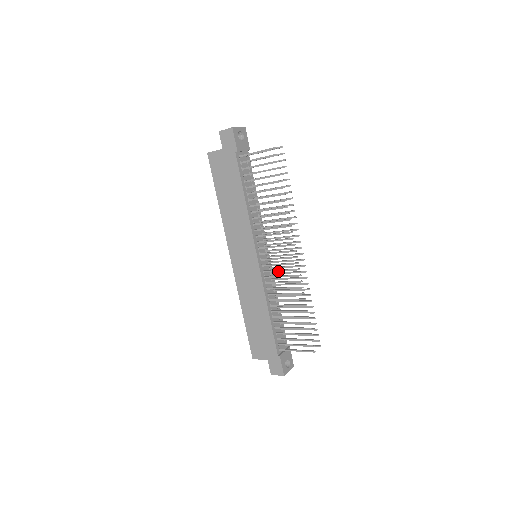
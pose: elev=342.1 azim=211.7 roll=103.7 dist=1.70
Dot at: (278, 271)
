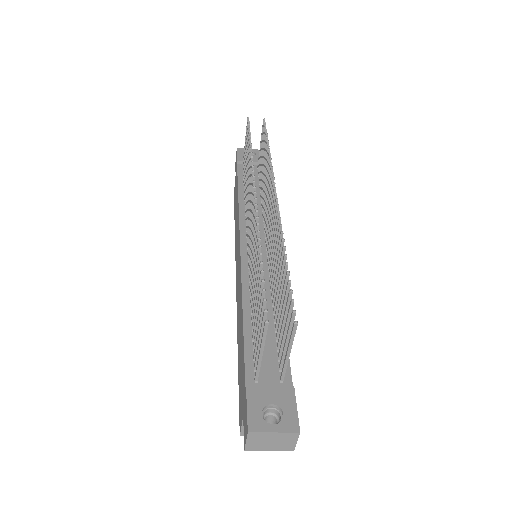
Dot at: (250, 238)
